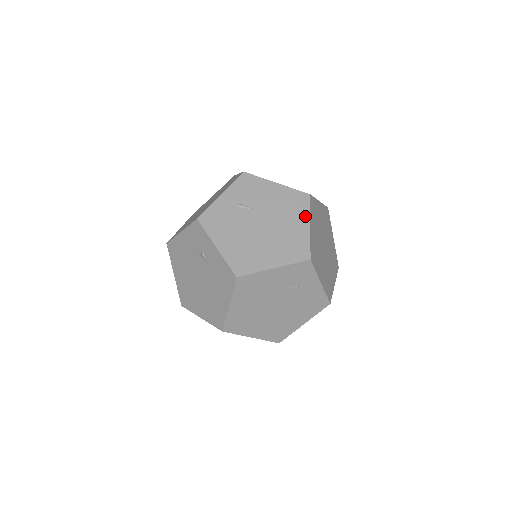
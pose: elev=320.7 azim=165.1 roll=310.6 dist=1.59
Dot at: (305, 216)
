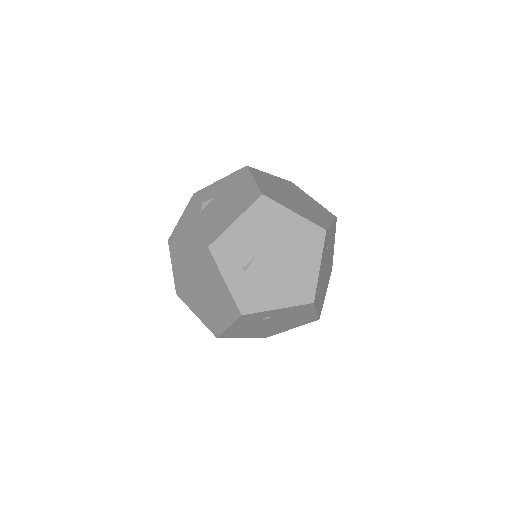
Dot at: (283, 212)
